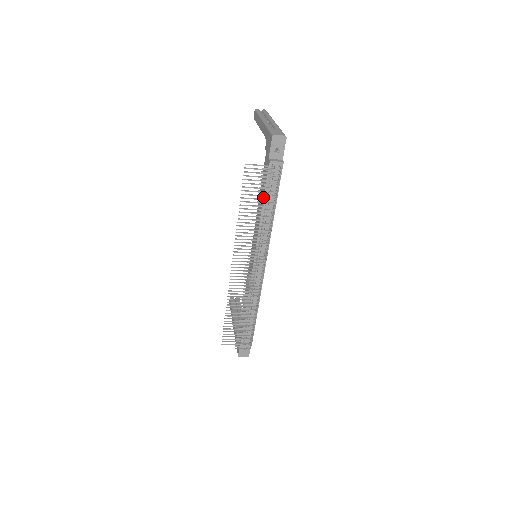
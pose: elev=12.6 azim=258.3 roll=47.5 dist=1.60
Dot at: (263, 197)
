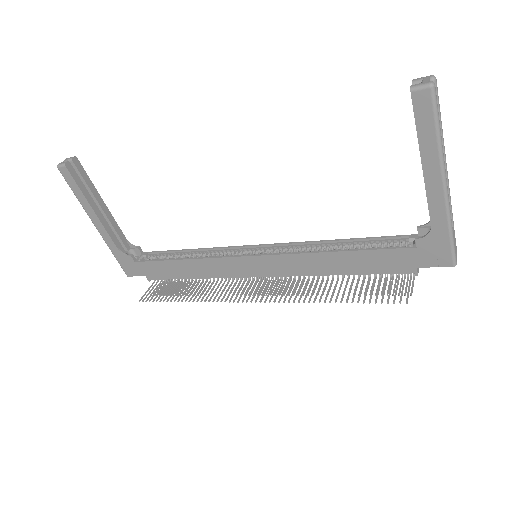
Dot at: (359, 274)
